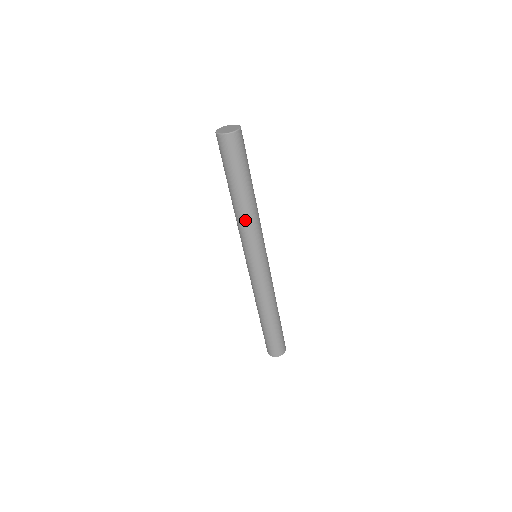
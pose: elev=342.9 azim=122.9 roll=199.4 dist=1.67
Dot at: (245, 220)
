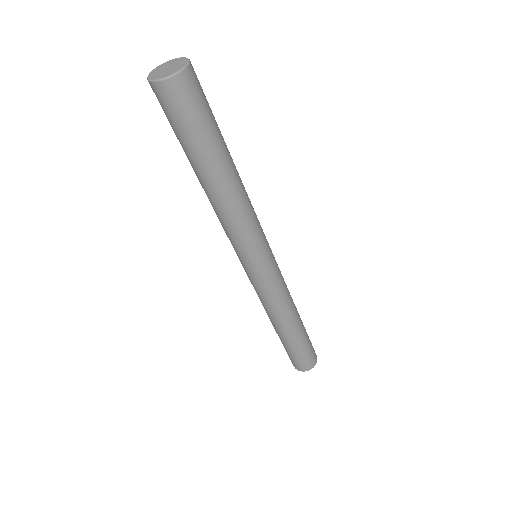
Dot at: (220, 213)
